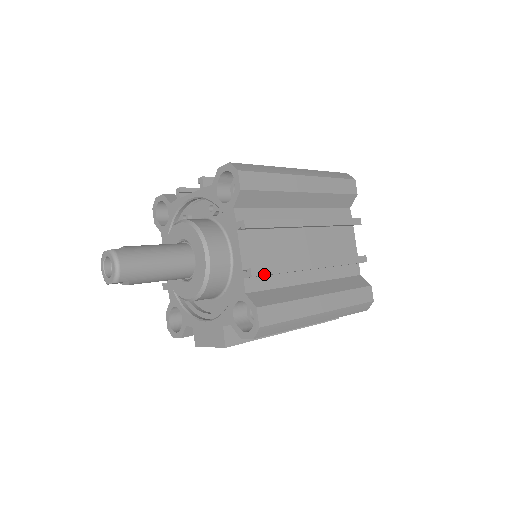
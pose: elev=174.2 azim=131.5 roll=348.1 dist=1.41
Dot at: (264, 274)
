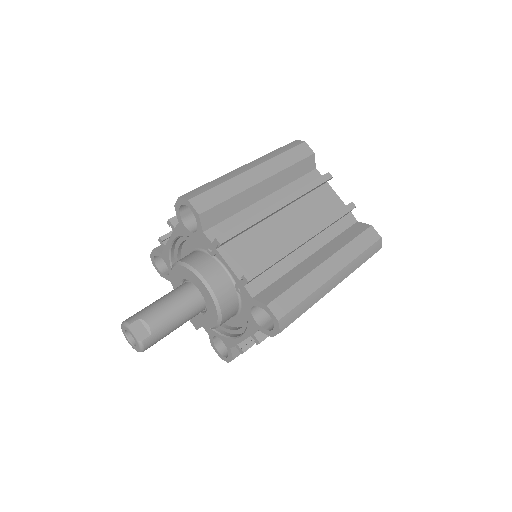
Dot at: occluded
